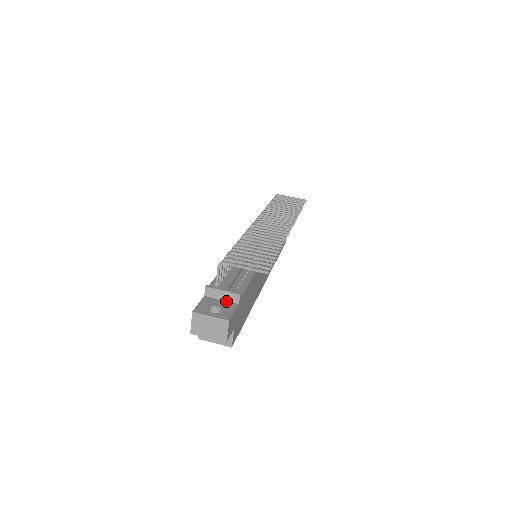
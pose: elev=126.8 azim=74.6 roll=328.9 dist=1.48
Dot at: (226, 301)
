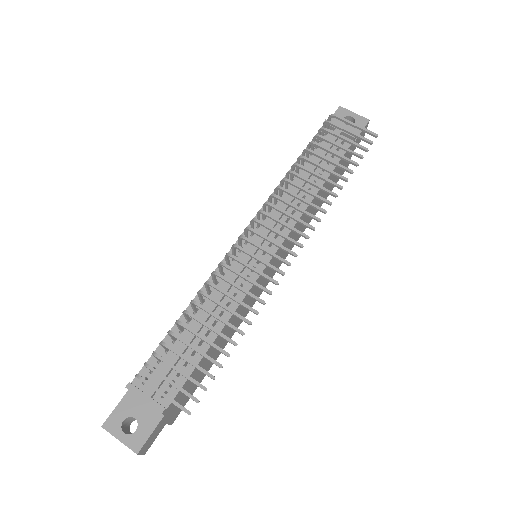
Dot at: occluded
